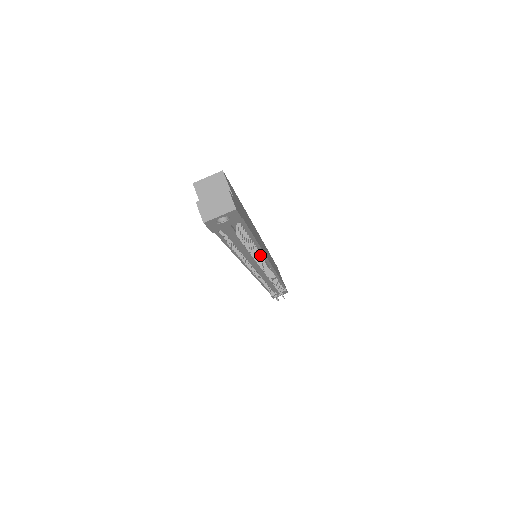
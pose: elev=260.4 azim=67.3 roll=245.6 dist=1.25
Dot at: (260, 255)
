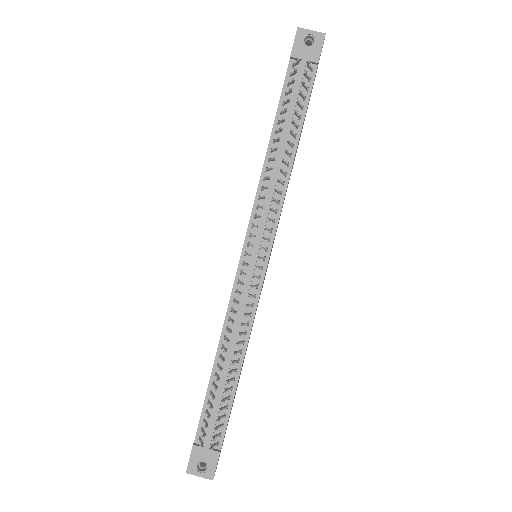
Dot at: (281, 191)
